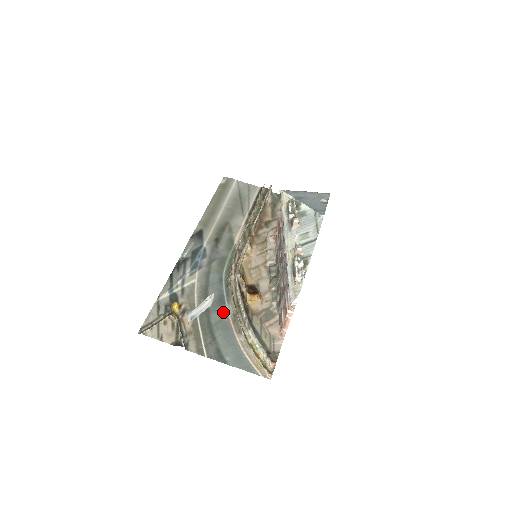
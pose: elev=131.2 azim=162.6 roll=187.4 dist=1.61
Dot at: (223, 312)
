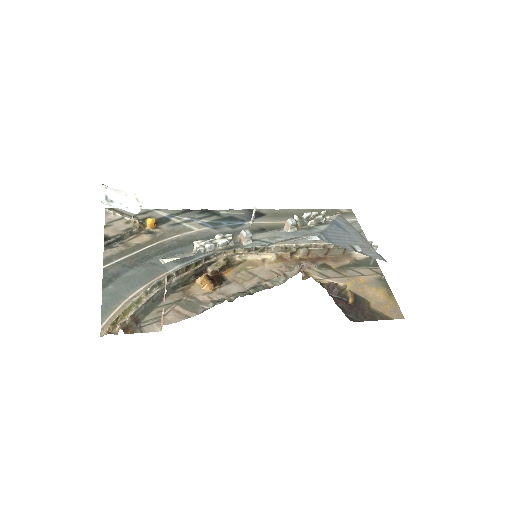
Dot at: (171, 264)
